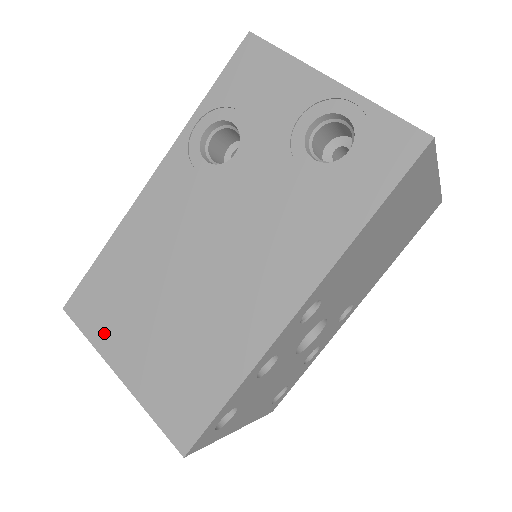
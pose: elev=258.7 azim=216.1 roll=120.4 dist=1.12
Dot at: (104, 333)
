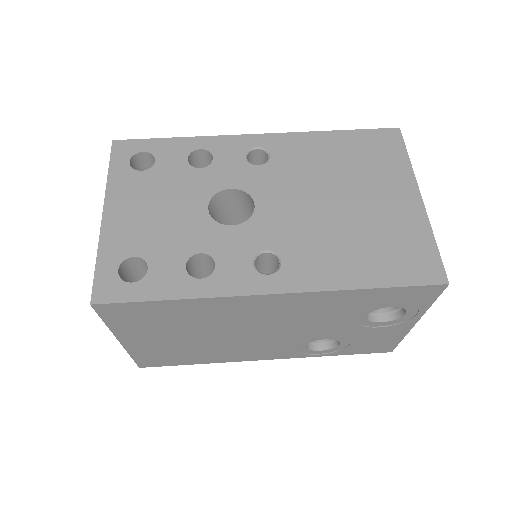
Dot at: occluded
